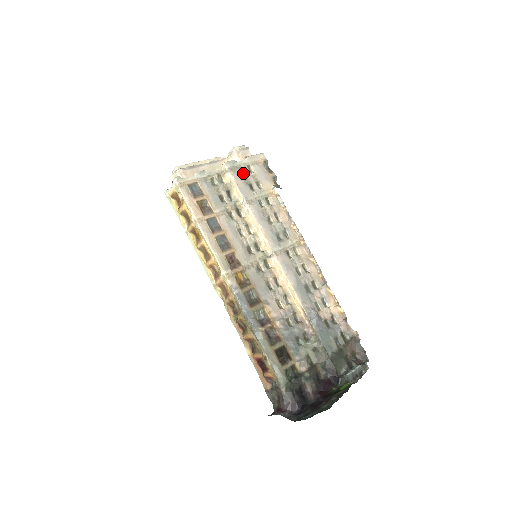
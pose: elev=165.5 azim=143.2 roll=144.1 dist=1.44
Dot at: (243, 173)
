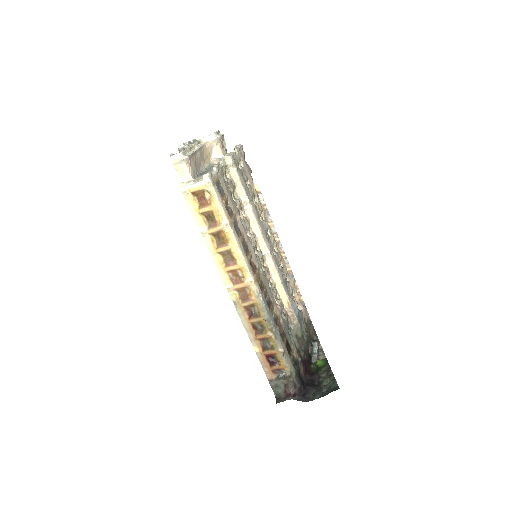
Dot at: (240, 168)
